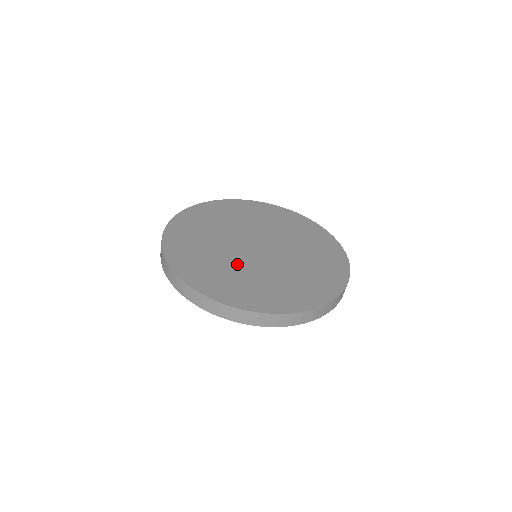
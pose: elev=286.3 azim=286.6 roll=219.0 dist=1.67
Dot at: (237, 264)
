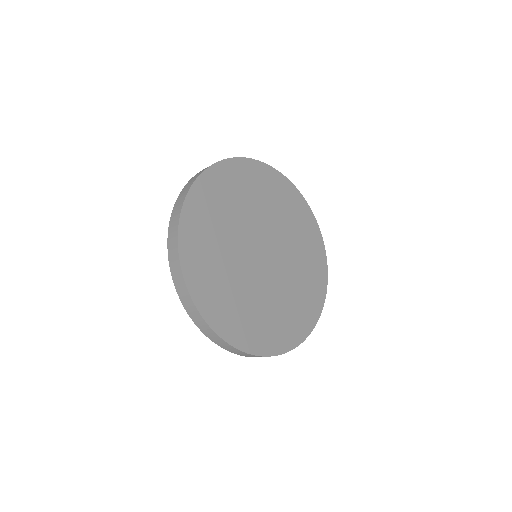
Dot at: (238, 271)
